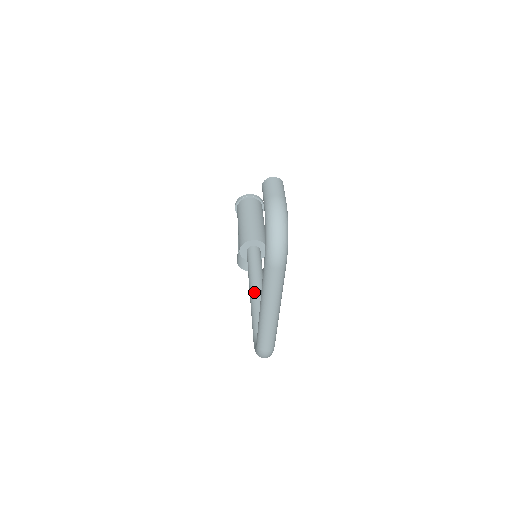
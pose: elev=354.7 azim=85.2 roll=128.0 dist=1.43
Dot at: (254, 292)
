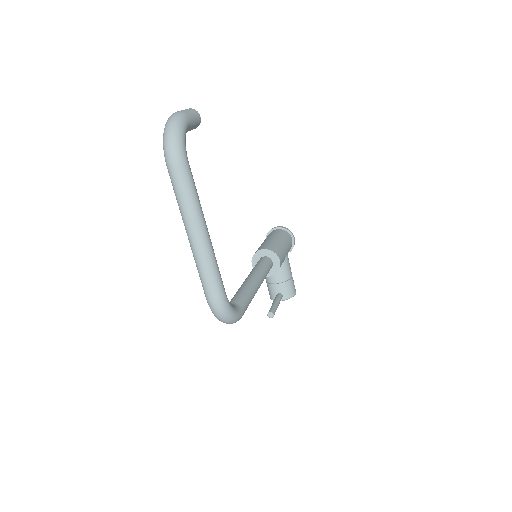
Dot at: (244, 281)
